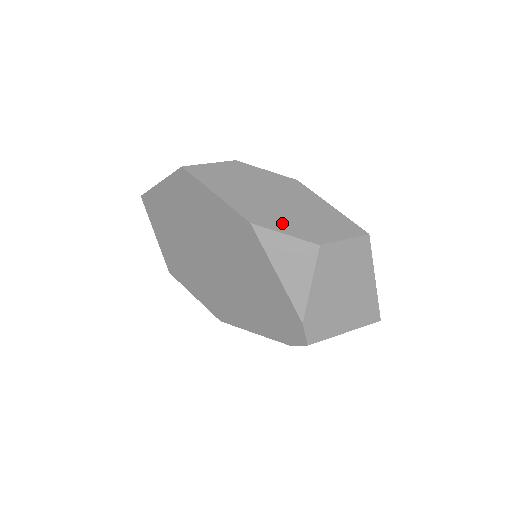
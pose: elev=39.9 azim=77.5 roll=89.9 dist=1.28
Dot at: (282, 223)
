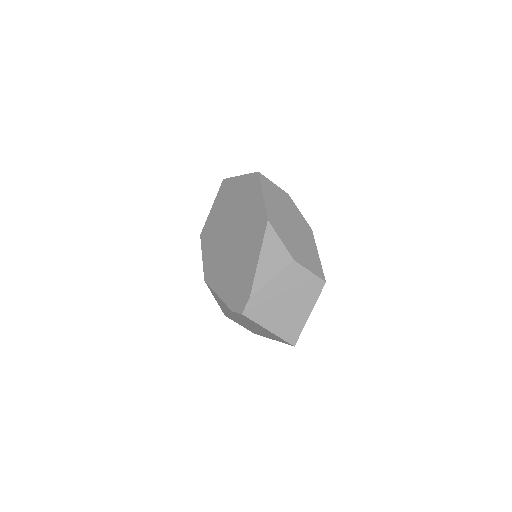
Dot at: (284, 235)
